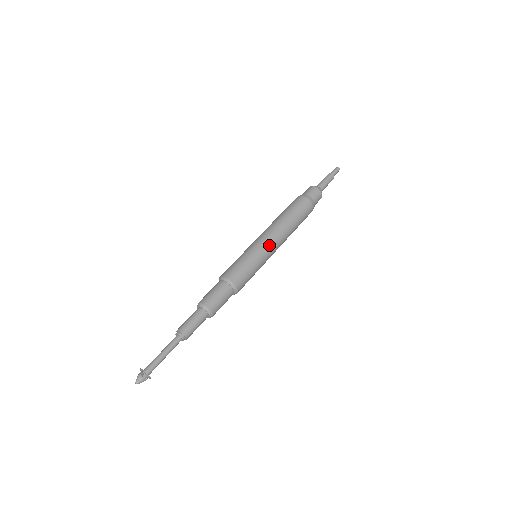
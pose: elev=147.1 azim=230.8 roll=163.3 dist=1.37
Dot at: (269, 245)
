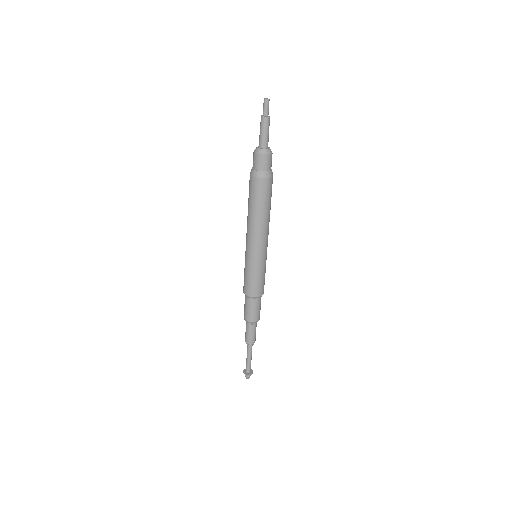
Dot at: (264, 248)
